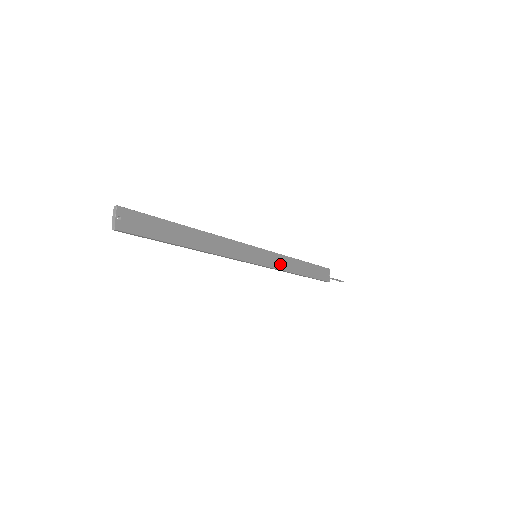
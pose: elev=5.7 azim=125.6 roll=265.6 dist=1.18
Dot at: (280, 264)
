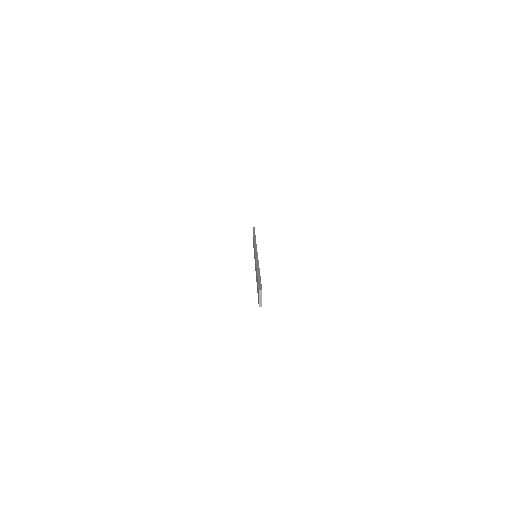
Dot at: occluded
